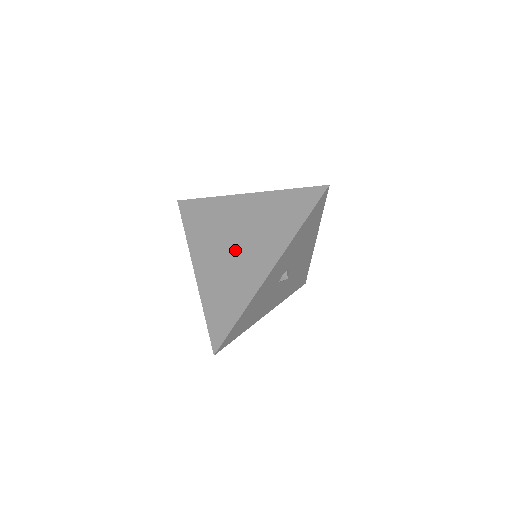
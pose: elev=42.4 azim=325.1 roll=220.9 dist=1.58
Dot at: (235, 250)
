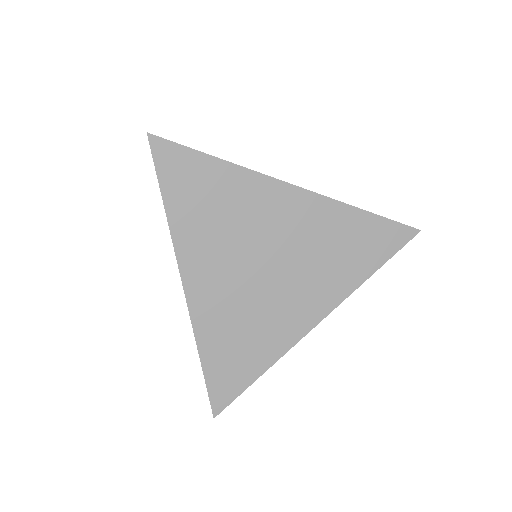
Dot at: (266, 276)
